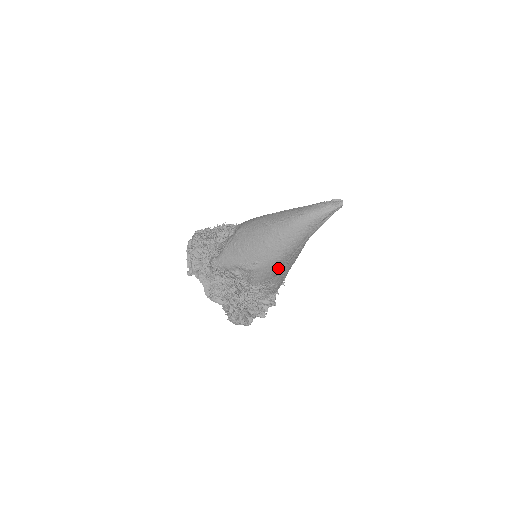
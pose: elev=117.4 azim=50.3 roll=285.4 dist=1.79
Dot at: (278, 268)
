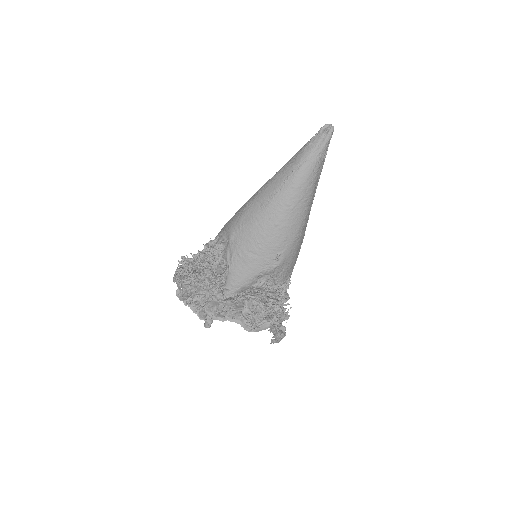
Dot at: (300, 245)
